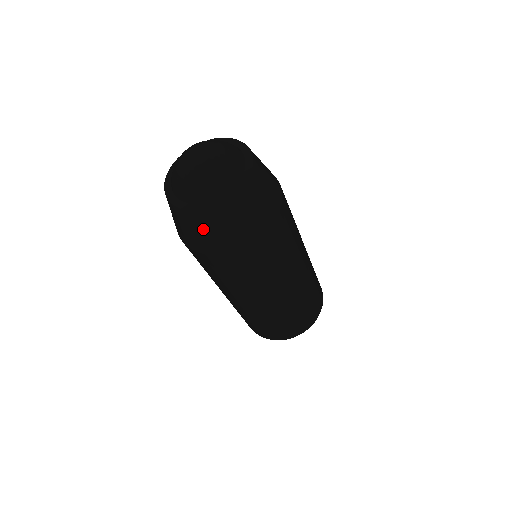
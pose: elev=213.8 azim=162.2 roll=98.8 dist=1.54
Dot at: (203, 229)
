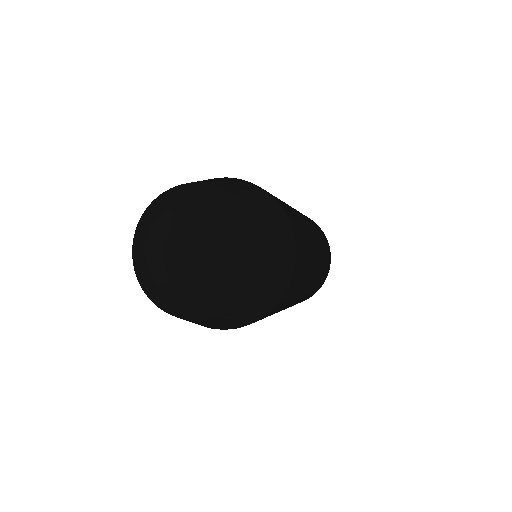
Dot at: occluded
